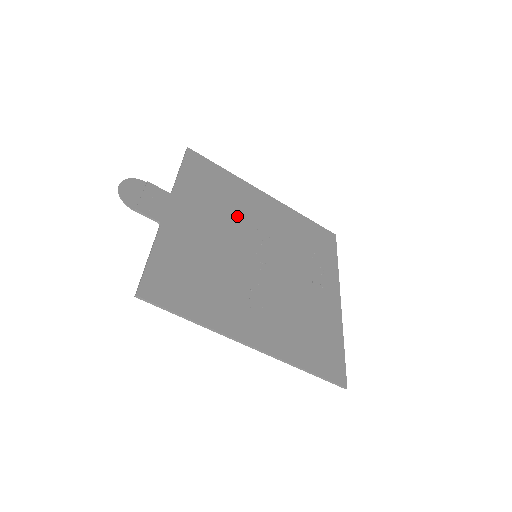
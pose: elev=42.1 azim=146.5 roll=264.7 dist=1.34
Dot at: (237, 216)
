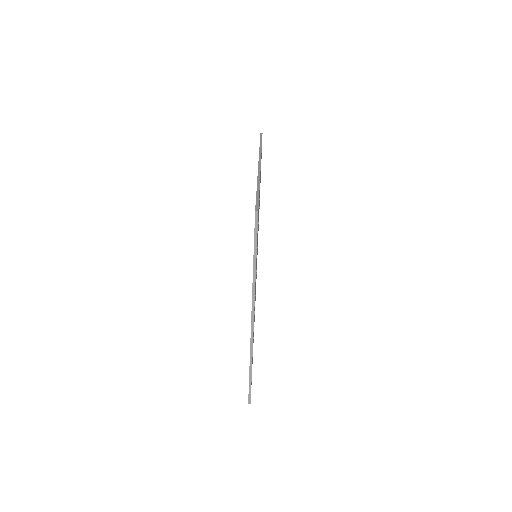
Dot at: occluded
